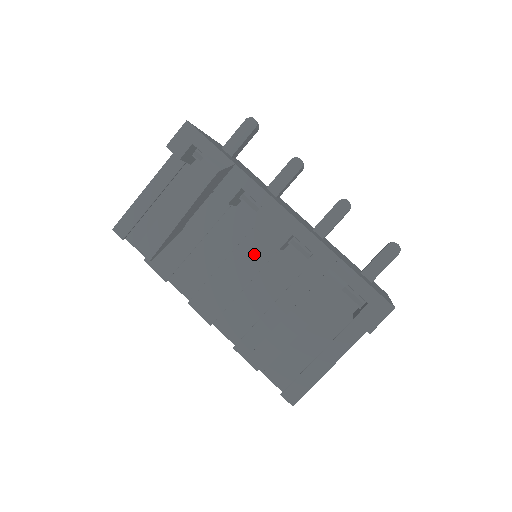
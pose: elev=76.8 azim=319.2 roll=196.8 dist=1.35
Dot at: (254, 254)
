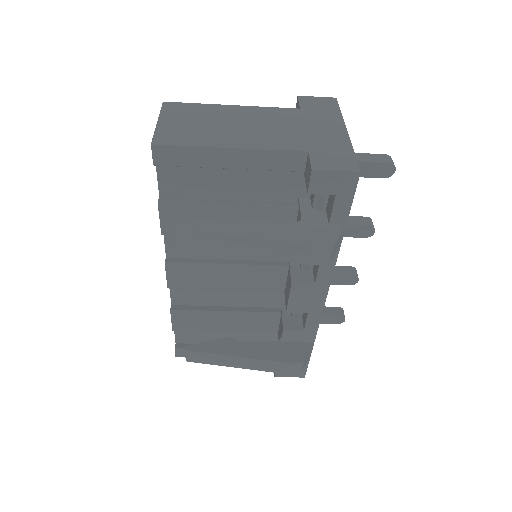
Dot at: (262, 280)
